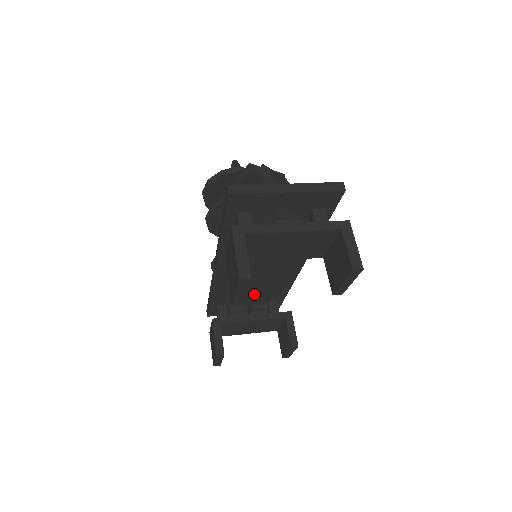
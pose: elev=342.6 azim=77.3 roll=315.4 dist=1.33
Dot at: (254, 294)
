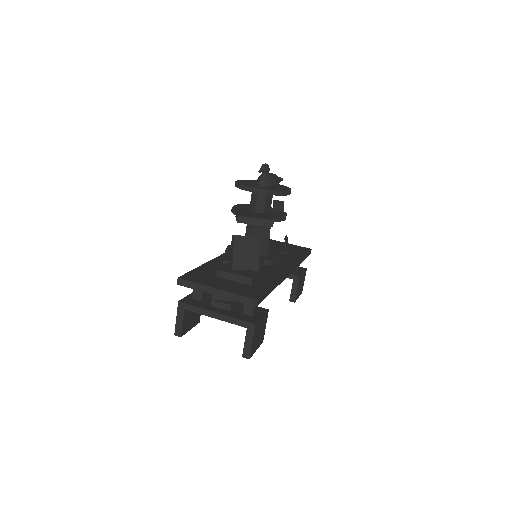
Dot at: occluded
